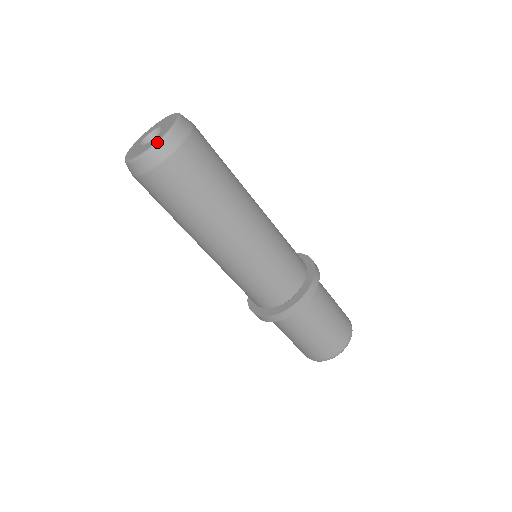
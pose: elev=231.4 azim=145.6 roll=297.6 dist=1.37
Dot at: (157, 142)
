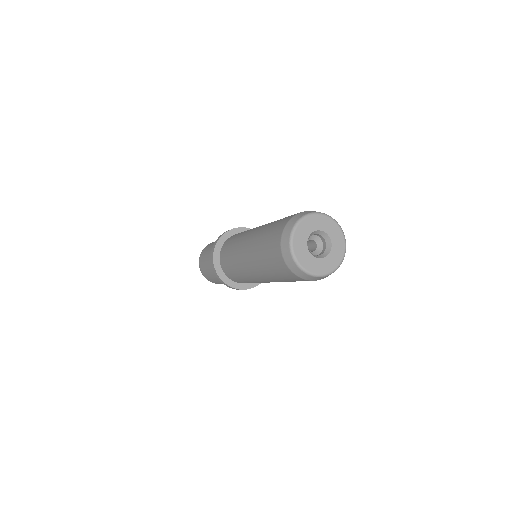
Dot at: (326, 275)
